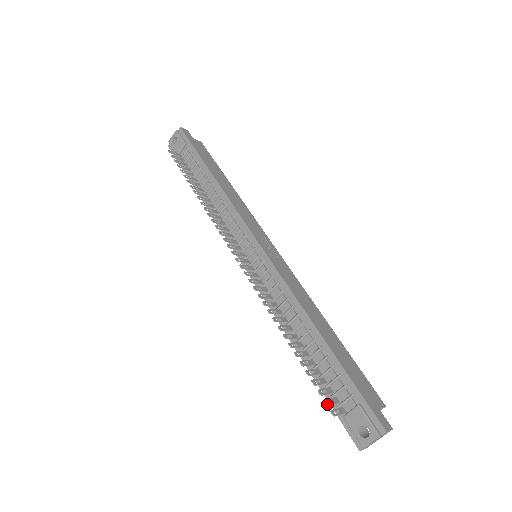
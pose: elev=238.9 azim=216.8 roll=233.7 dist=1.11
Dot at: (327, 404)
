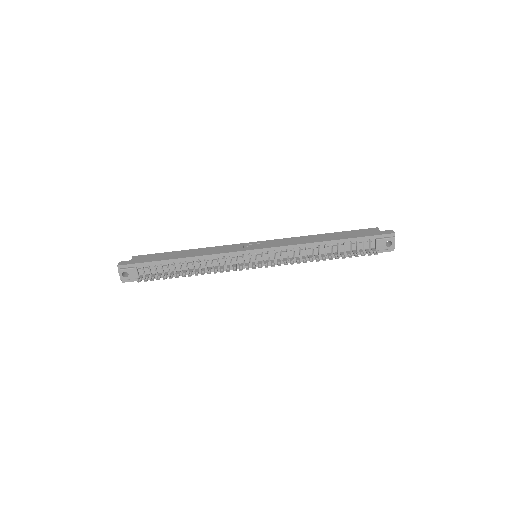
Dot at: occluded
